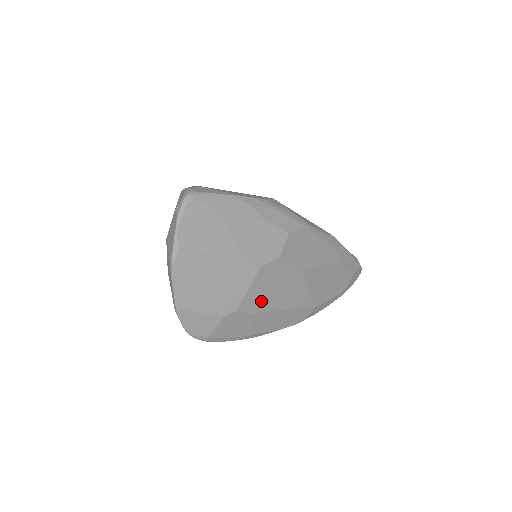
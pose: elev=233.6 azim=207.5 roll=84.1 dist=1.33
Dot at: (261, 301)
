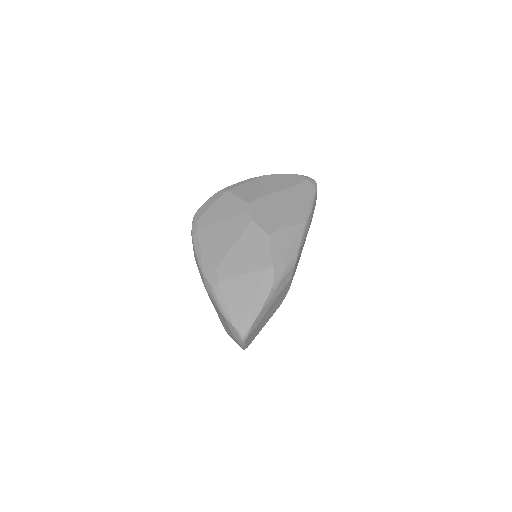
Dot at: occluded
